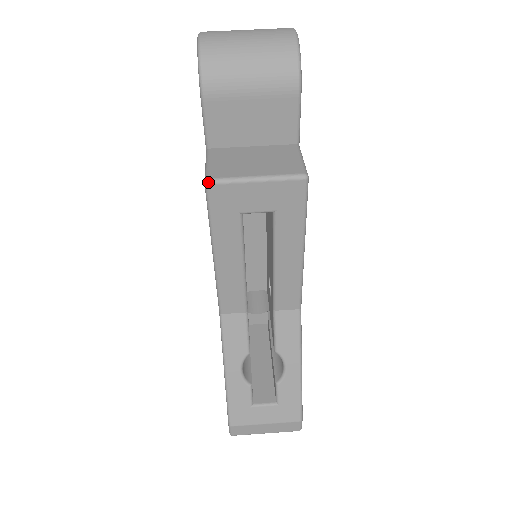
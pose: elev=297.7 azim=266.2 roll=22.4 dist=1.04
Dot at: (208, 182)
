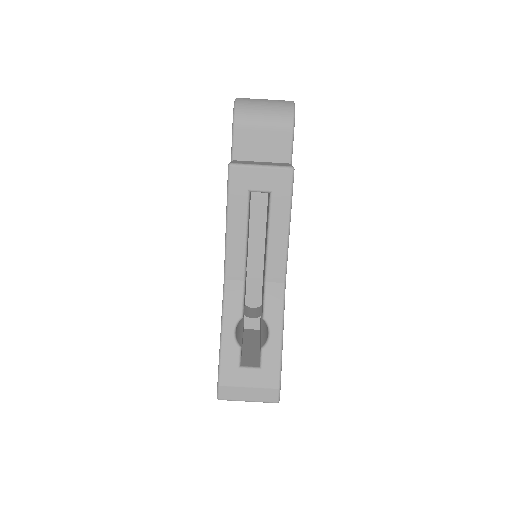
Dot at: (230, 164)
